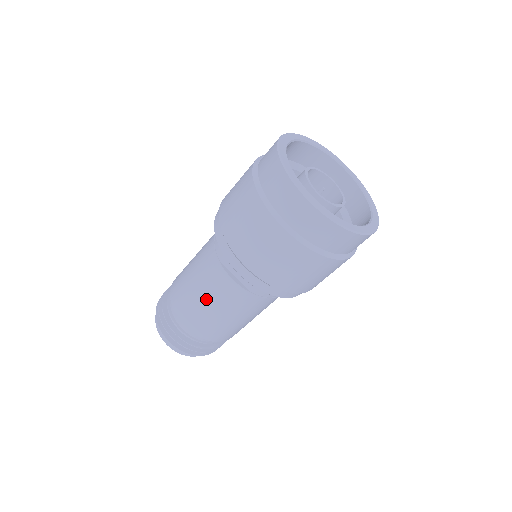
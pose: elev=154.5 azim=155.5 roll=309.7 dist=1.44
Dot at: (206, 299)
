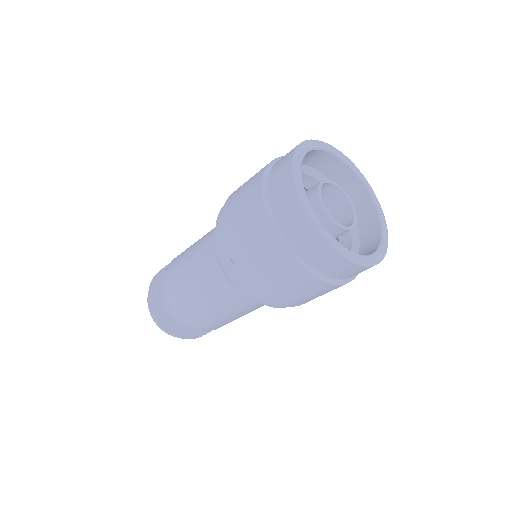
Dot at: (194, 284)
